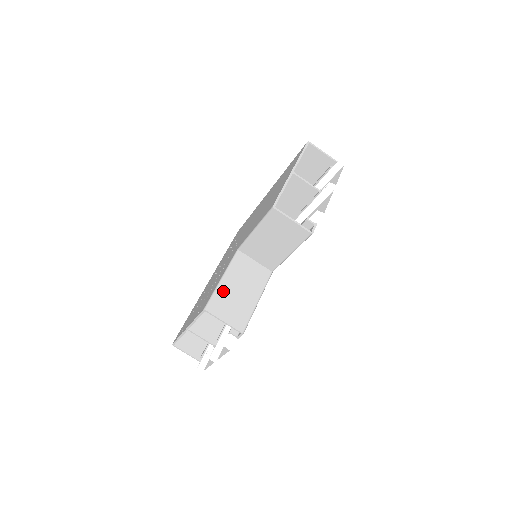
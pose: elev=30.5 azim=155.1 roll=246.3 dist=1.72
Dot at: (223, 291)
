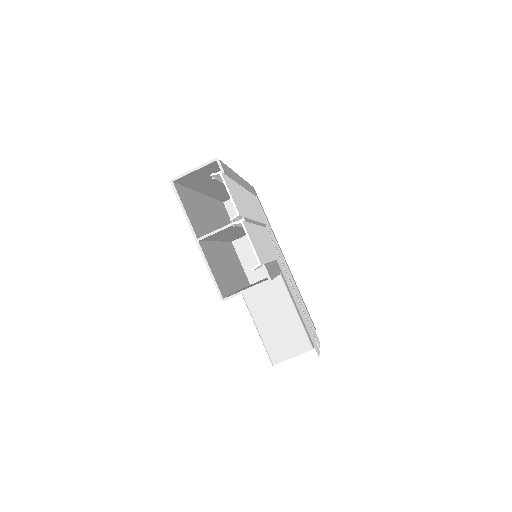
Dot at: (268, 337)
